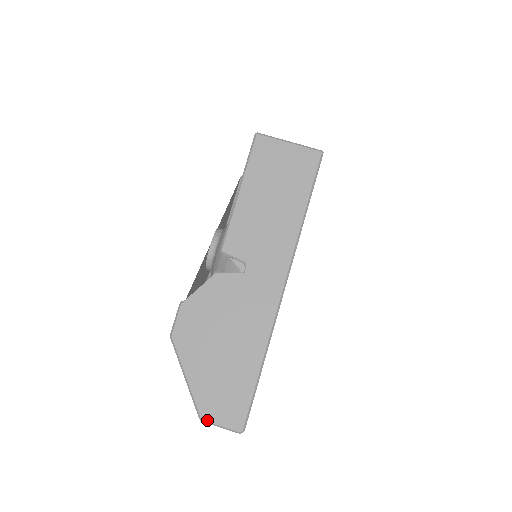
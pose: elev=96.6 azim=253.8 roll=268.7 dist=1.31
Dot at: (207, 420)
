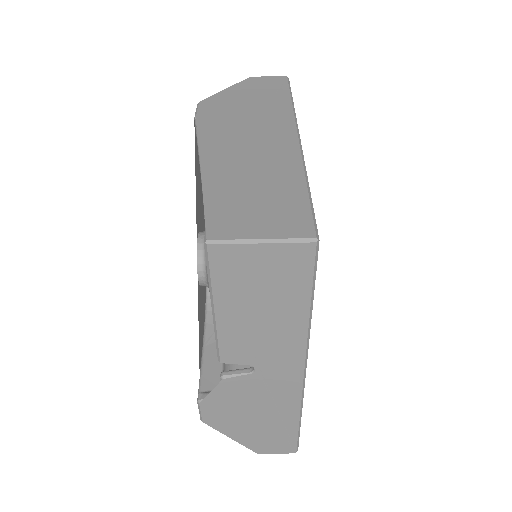
Dot at: (262, 453)
